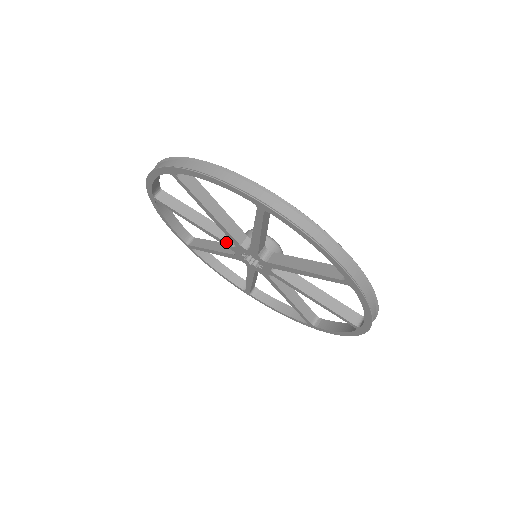
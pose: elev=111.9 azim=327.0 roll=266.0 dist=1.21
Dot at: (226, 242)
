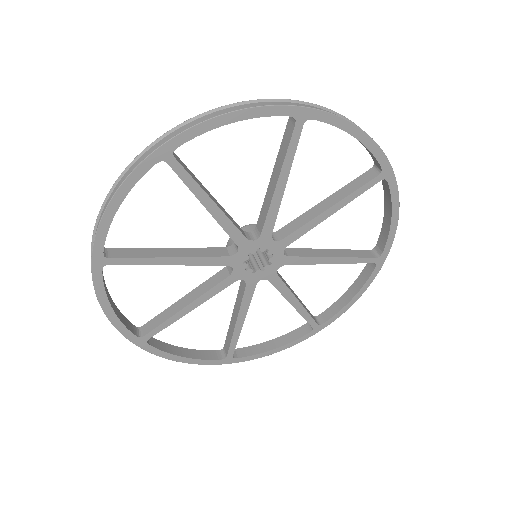
Dot at: (224, 279)
